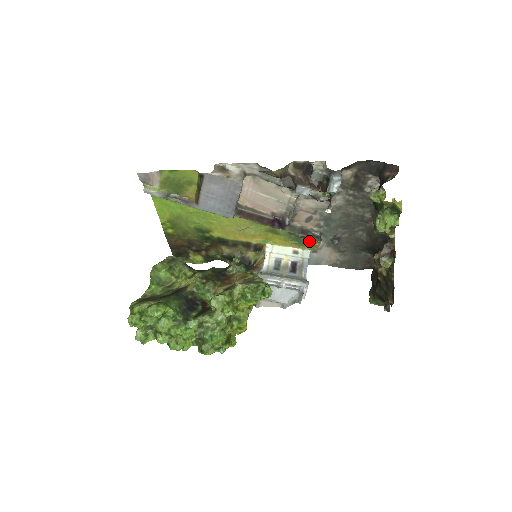
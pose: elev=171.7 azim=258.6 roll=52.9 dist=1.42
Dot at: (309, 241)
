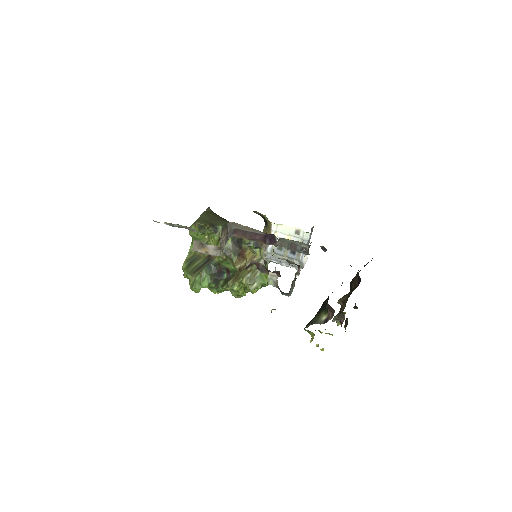
Dot at: occluded
